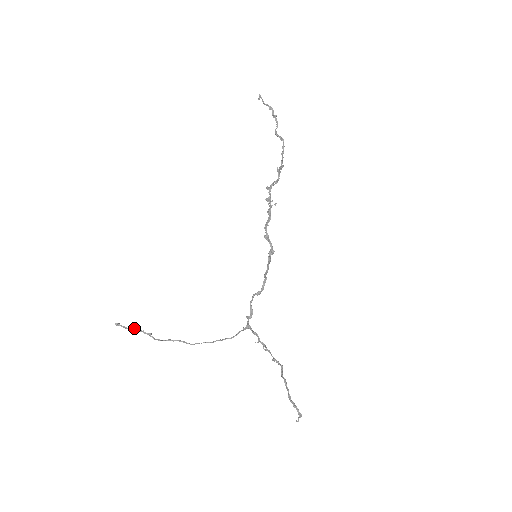
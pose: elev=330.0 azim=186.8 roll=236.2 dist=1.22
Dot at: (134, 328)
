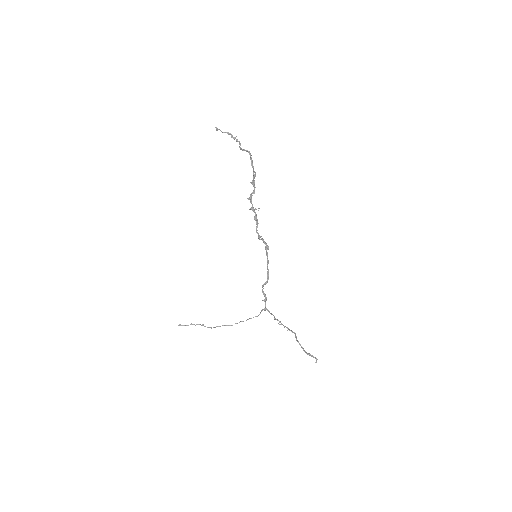
Dot at: (191, 324)
